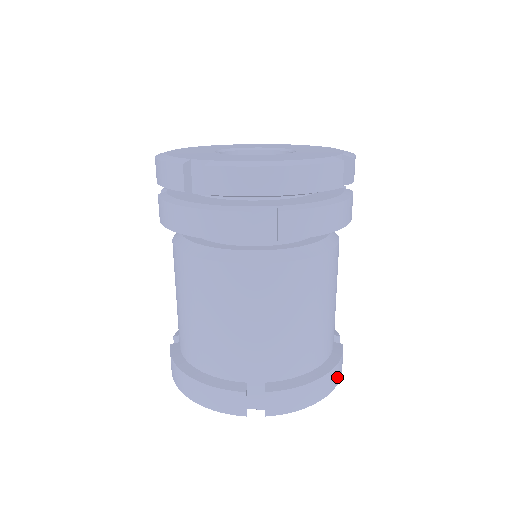
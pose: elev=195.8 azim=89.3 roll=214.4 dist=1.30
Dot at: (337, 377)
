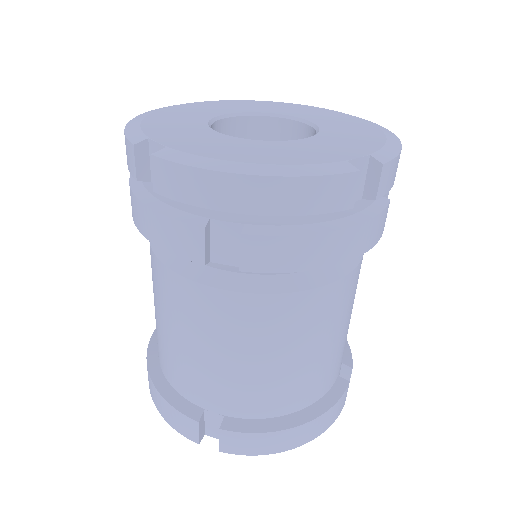
Dot at: (326, 423)
